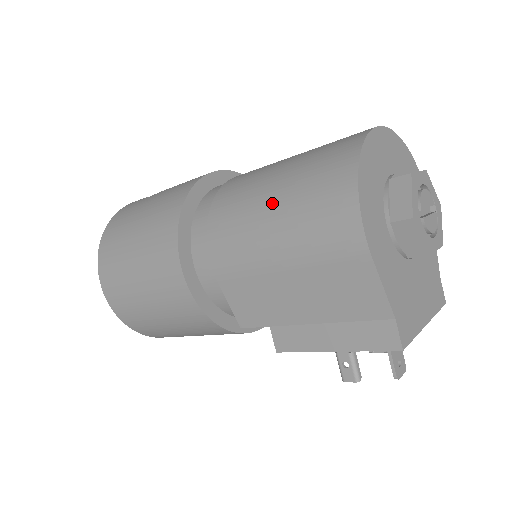
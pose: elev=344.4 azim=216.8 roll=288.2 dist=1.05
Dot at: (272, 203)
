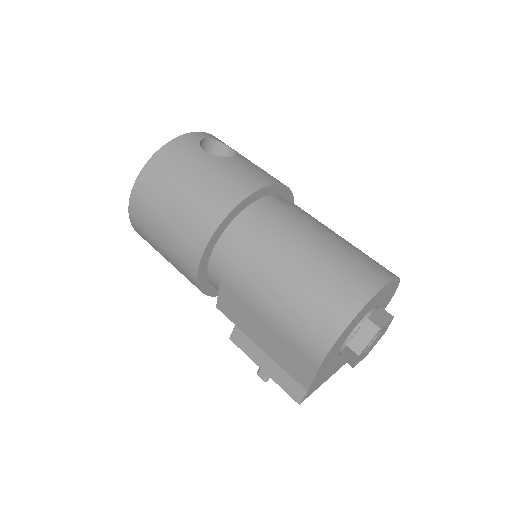
Dot at: (289, 282)
